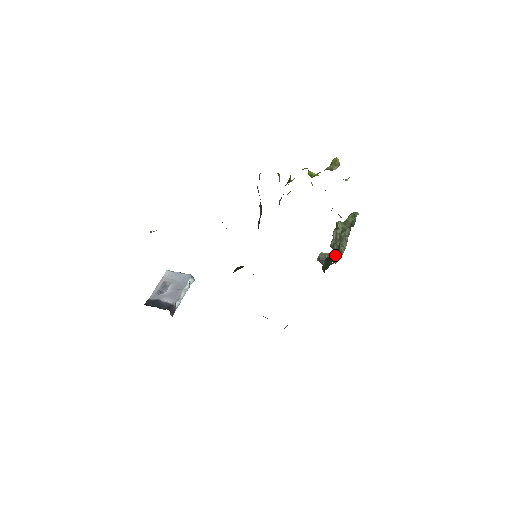
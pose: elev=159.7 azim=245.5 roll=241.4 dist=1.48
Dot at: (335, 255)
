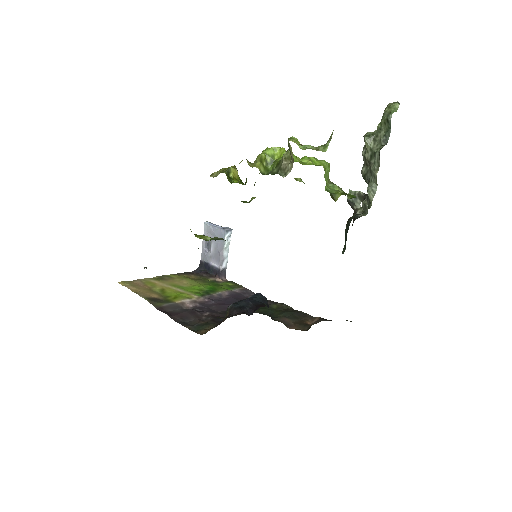
Dot at: (363, 204)
